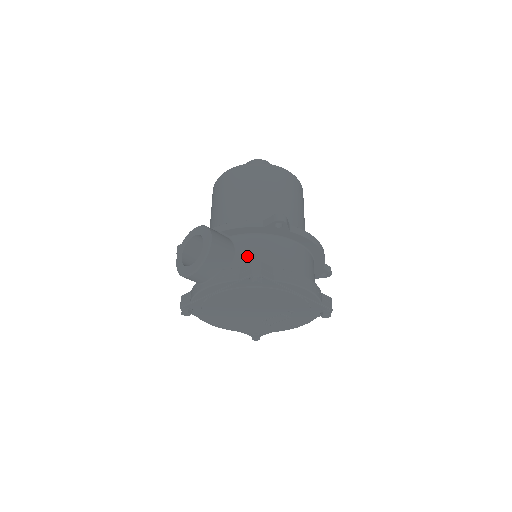
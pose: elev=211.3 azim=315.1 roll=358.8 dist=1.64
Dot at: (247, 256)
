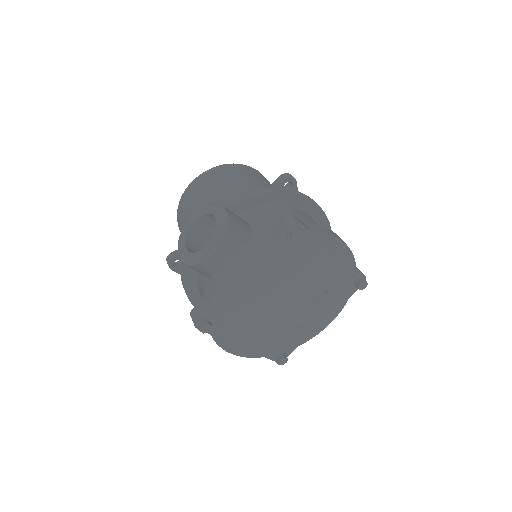
Dot at: (266, 224)
